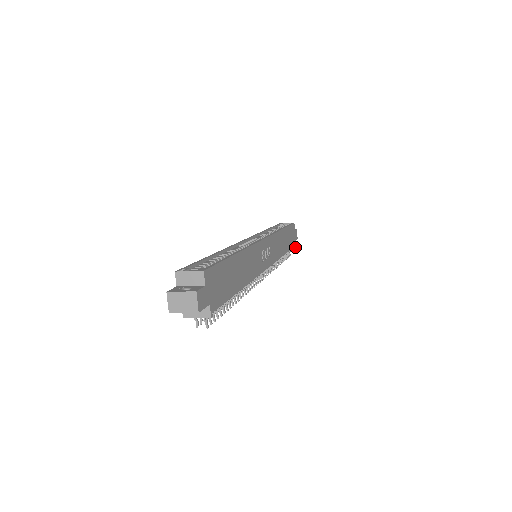
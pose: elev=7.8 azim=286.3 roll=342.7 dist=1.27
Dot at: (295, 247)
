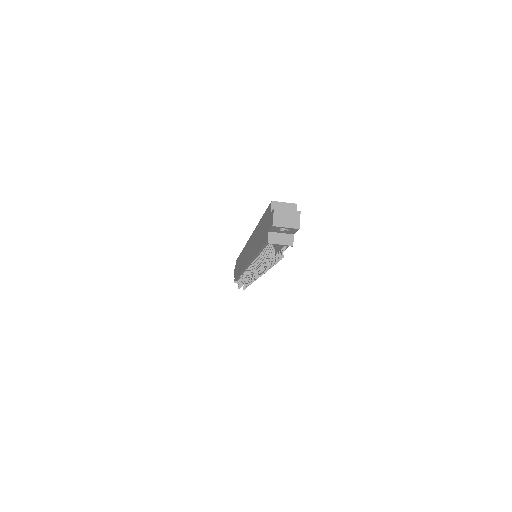
Dot at: occluded
